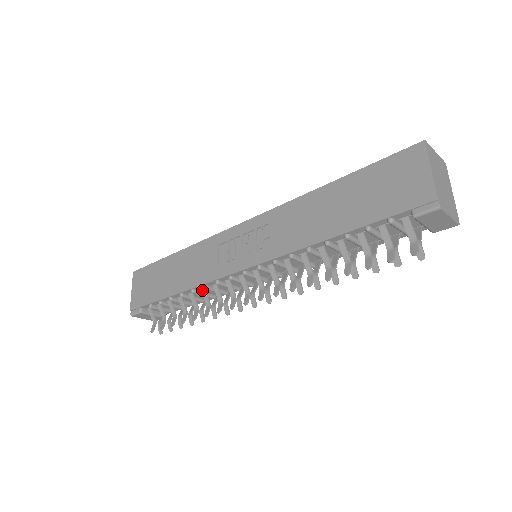
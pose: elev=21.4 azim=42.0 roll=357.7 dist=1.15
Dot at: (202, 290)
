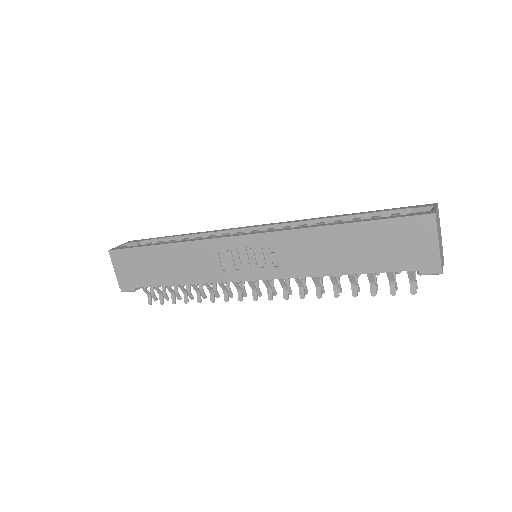
Dot at: occluded
